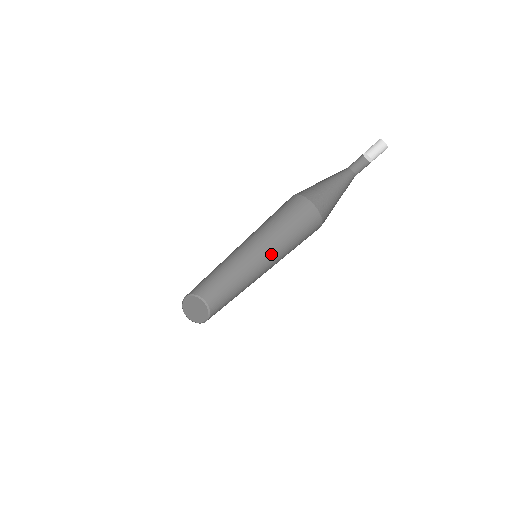
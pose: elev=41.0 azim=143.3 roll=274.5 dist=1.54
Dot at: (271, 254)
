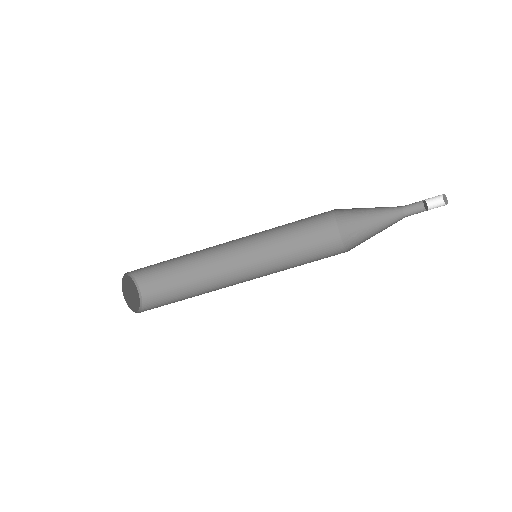
Dot at: (266, 273)
